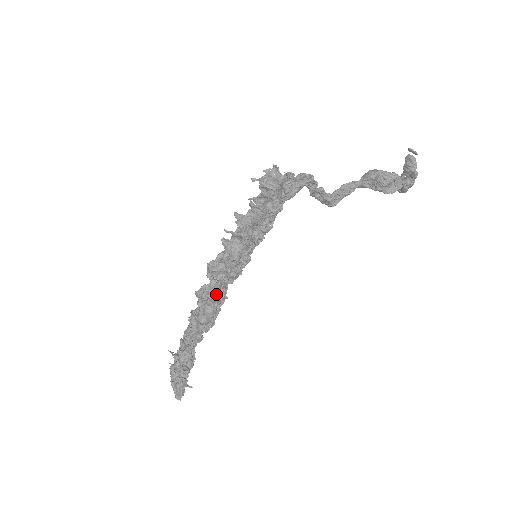
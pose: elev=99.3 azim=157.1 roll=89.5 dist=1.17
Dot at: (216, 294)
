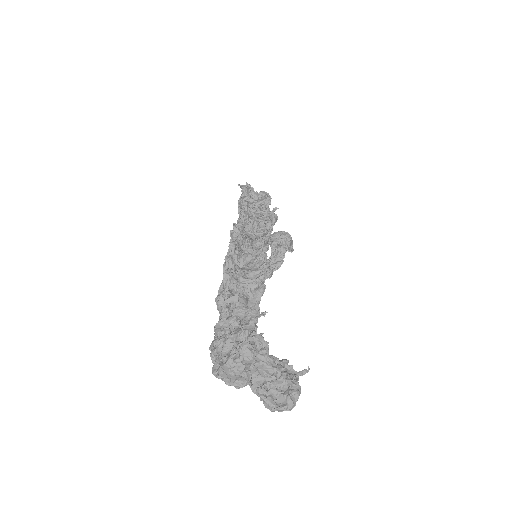
Dot at: (256, 272)
